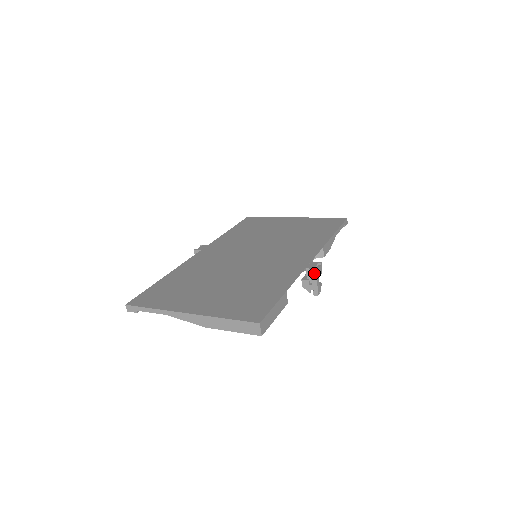
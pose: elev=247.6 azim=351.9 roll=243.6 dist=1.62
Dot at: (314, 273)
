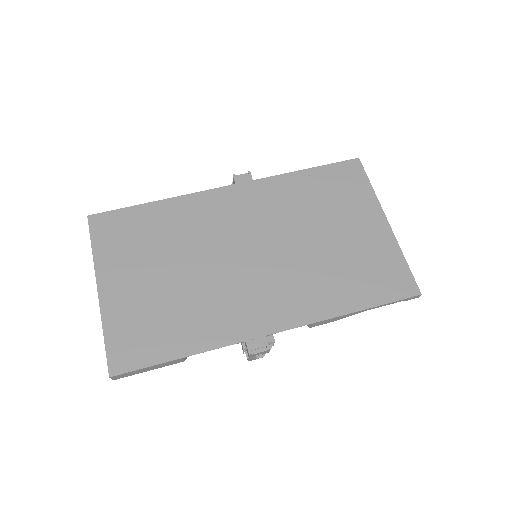
Dot at: (248, 353)
